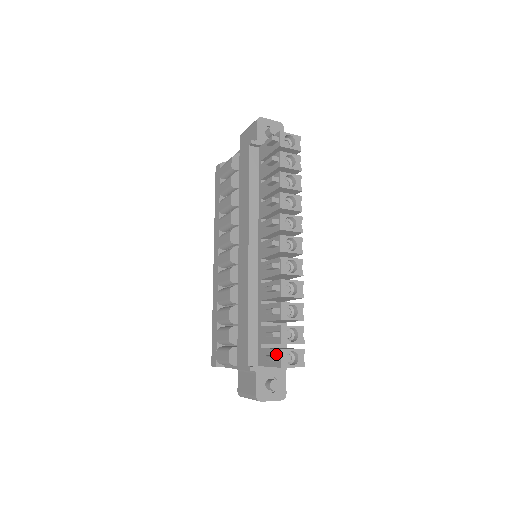
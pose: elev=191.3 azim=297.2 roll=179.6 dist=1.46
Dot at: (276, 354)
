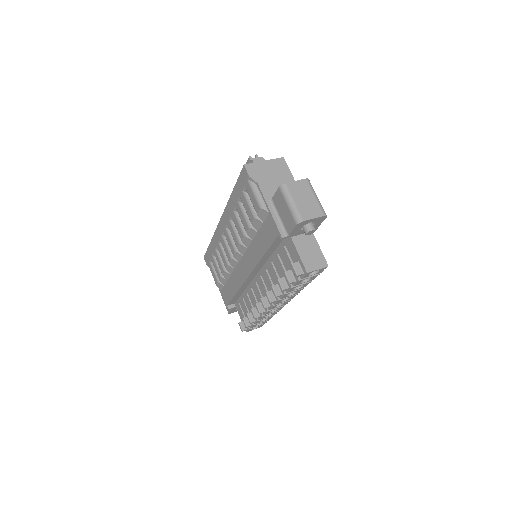
Dot at: occluded
